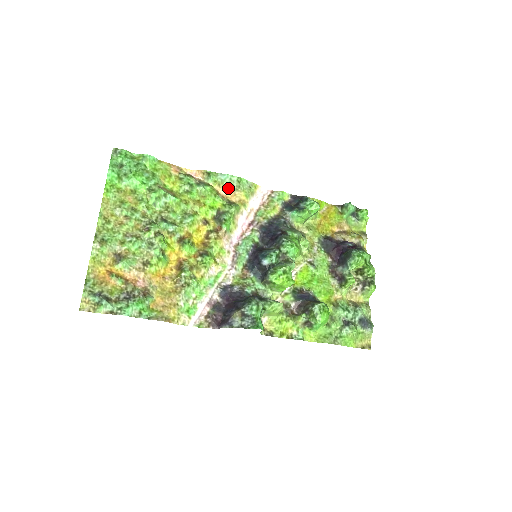
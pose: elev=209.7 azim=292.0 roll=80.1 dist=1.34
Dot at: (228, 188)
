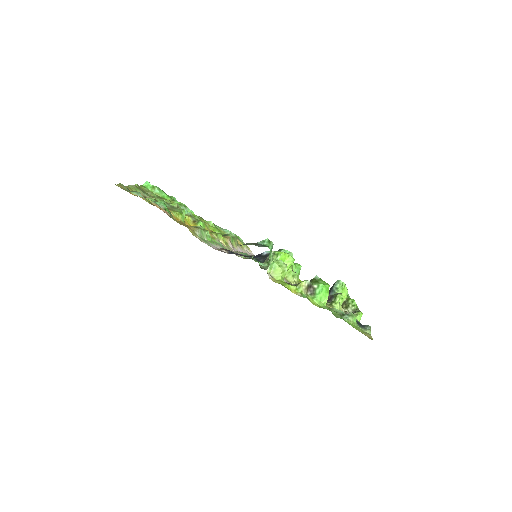
Dot at: occluded
